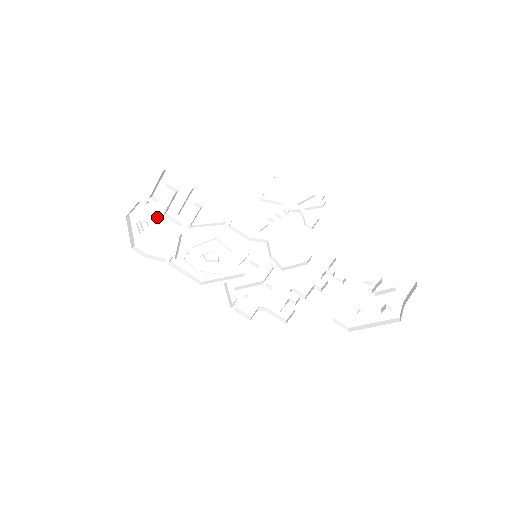
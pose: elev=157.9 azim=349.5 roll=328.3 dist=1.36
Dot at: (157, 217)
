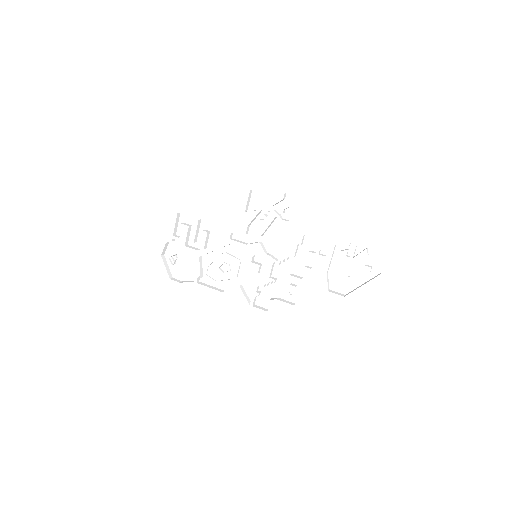
Dot at: (182, 250)
